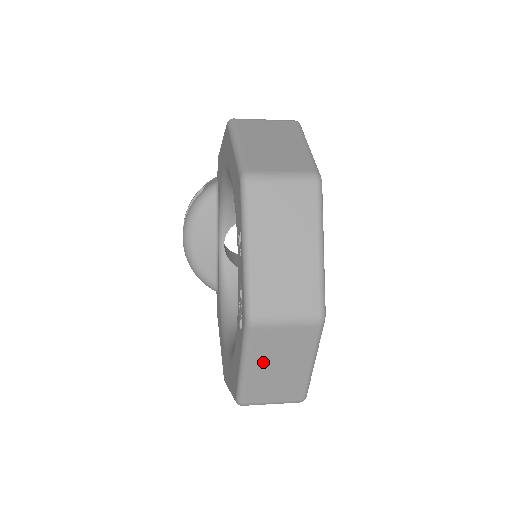
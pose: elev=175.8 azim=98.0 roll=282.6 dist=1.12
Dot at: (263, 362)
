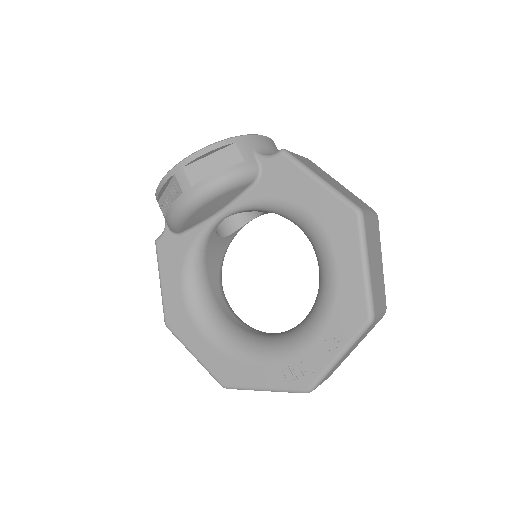
Dot at: occluded
